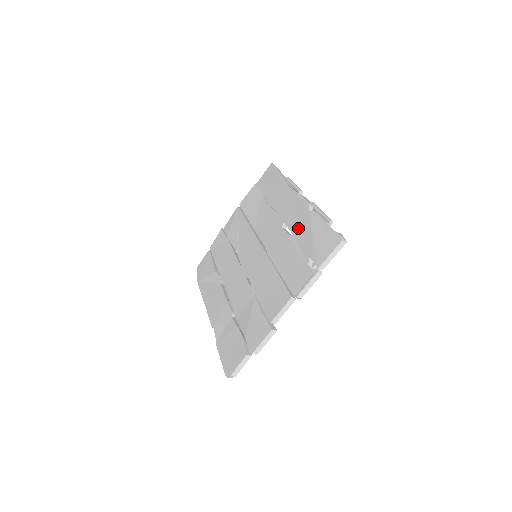
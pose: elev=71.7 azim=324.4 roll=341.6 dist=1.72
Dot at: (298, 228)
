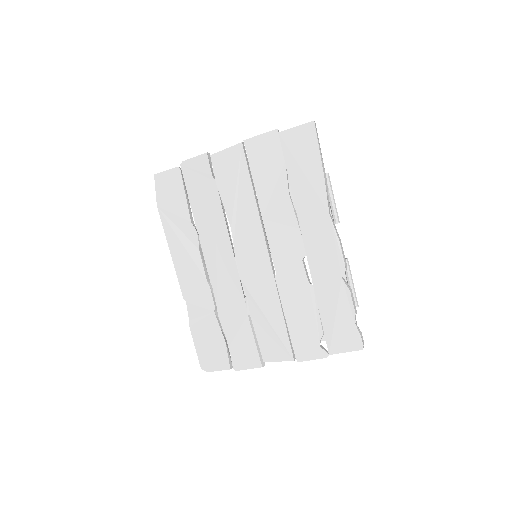
Dot at: (322, 287)
